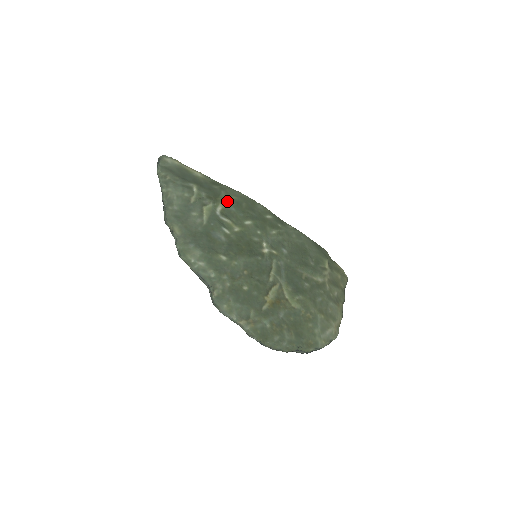
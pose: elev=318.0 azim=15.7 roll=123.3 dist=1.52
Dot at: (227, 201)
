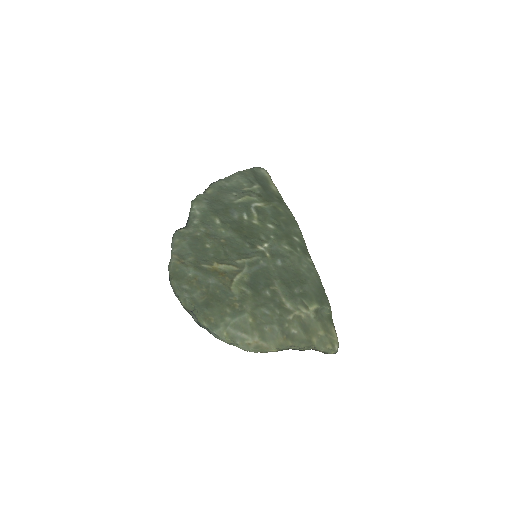
Dot at: (271, 206)
